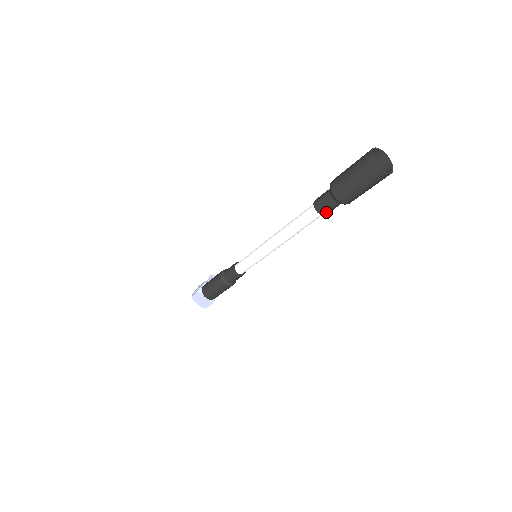
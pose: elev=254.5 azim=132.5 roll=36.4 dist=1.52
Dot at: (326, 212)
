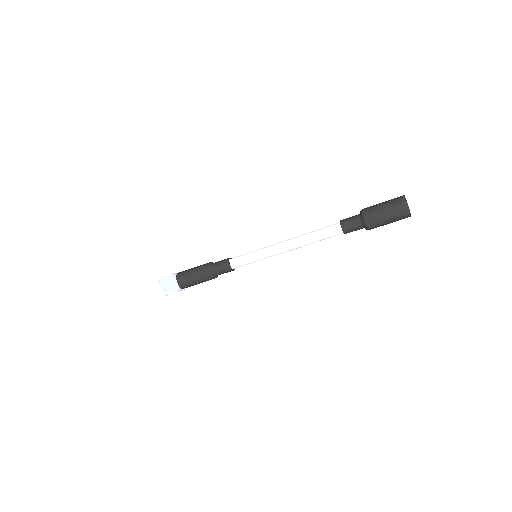
Dot at: (347, 230)
